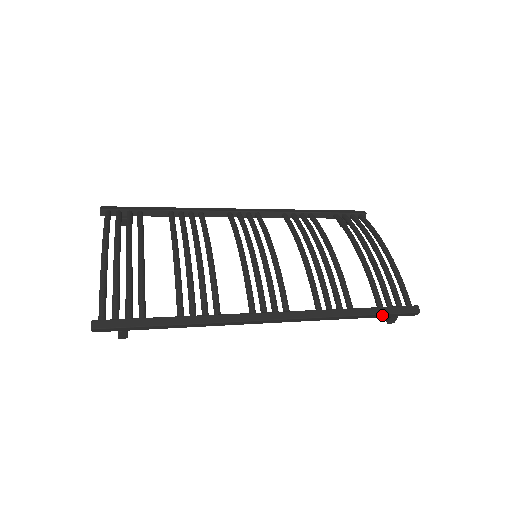
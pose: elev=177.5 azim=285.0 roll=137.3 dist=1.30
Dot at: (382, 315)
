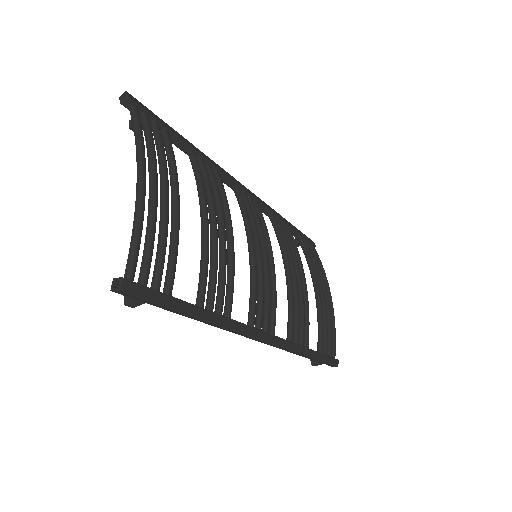
Dot at: (320, 361)
